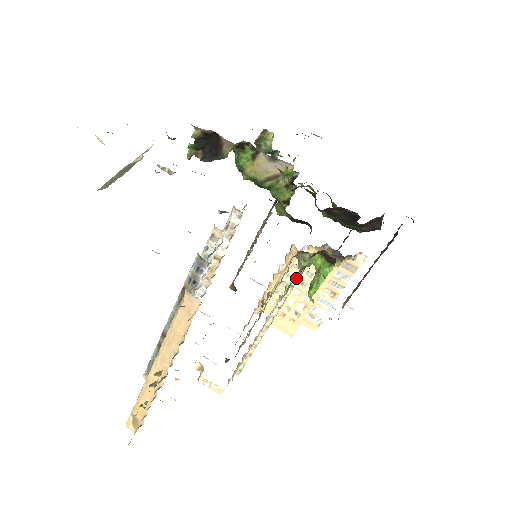
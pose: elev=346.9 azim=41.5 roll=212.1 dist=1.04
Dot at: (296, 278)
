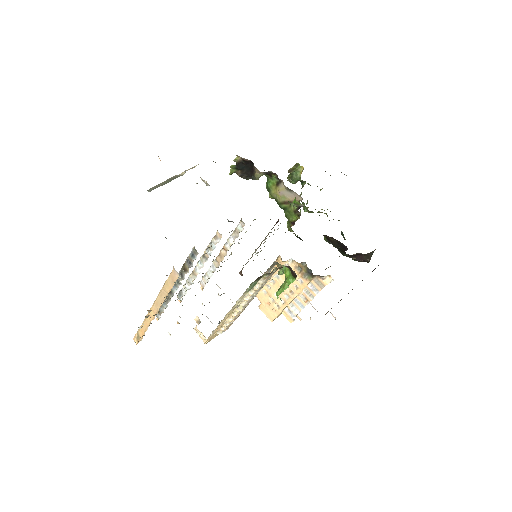
Dot at: (258, 279)
